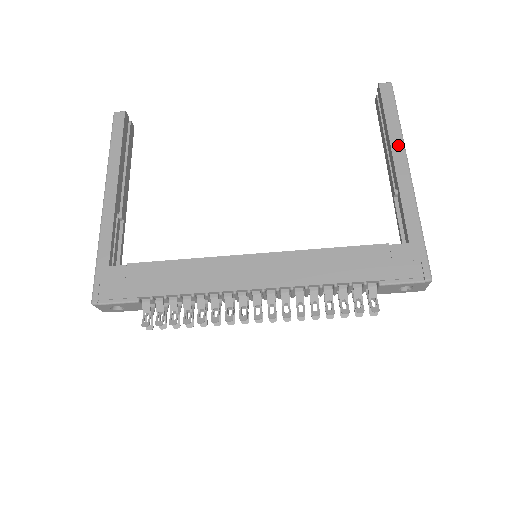
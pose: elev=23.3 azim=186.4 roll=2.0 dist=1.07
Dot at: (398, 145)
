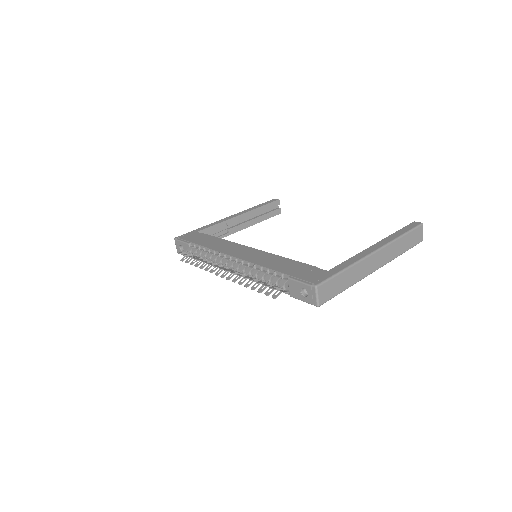
Dot at: (385, 241)
